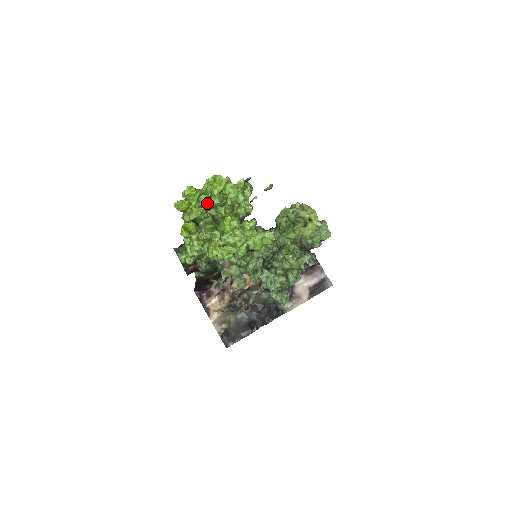
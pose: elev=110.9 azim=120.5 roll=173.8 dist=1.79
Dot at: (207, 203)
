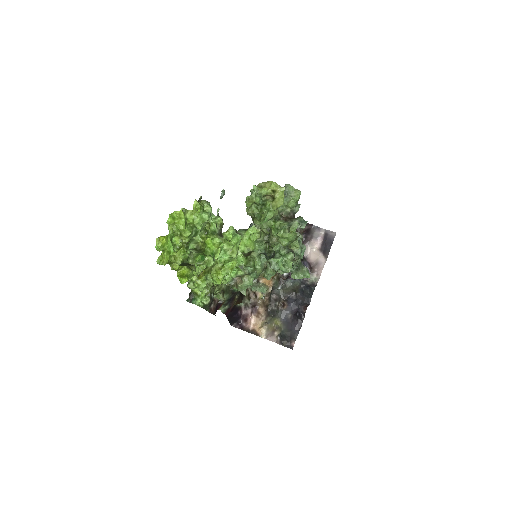
Dot at: (182, 241)
